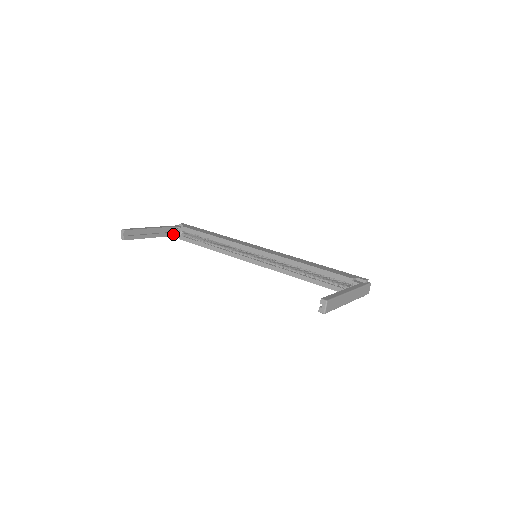
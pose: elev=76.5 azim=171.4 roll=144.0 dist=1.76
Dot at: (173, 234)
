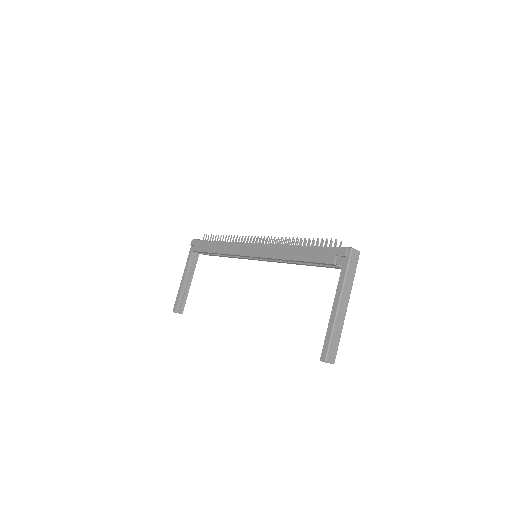
Dot at: (197, 256)
